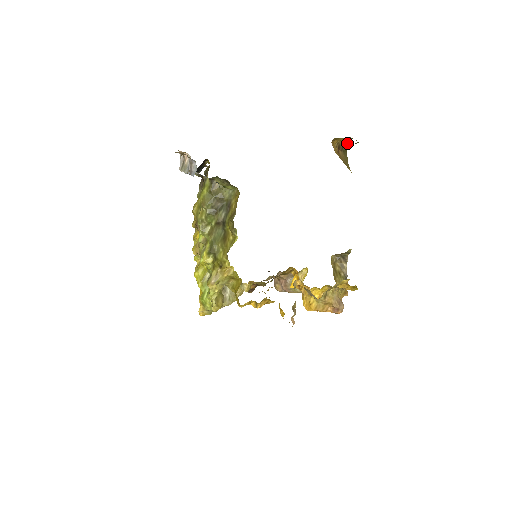
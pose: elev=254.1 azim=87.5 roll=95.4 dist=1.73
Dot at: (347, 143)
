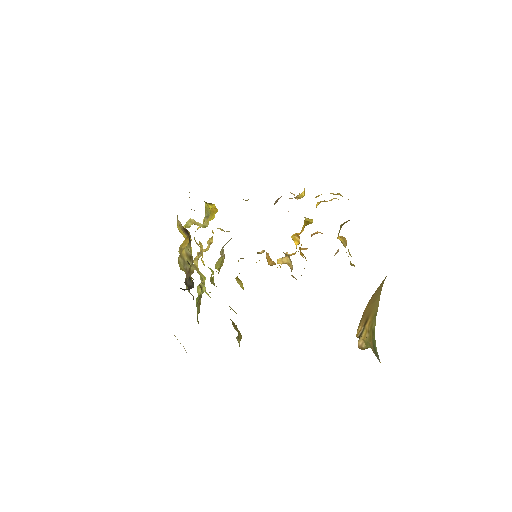
Dot at: occluded
